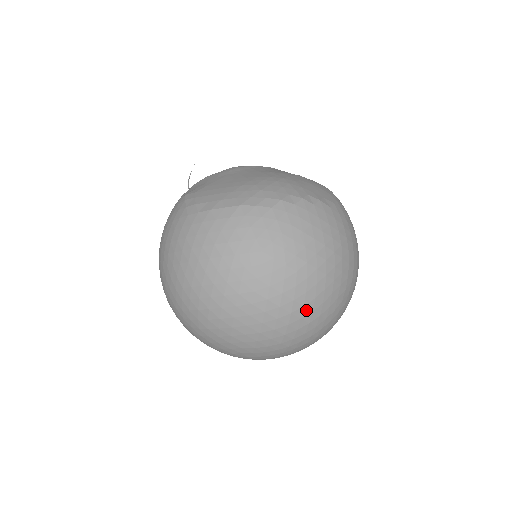
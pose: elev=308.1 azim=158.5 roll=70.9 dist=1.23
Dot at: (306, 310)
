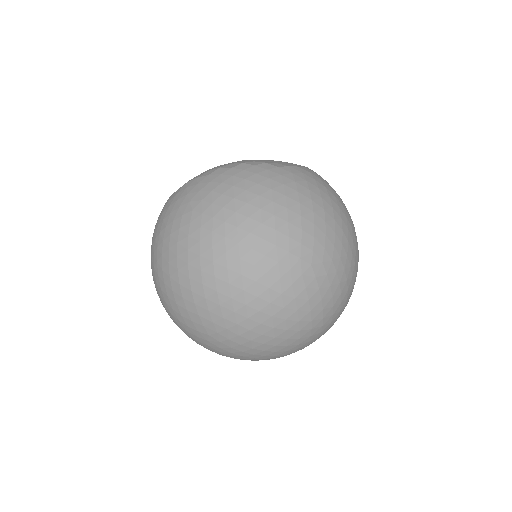
Dot at: (245, 264)
